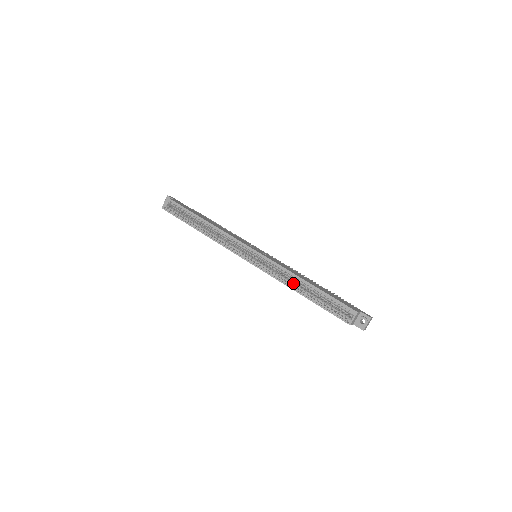
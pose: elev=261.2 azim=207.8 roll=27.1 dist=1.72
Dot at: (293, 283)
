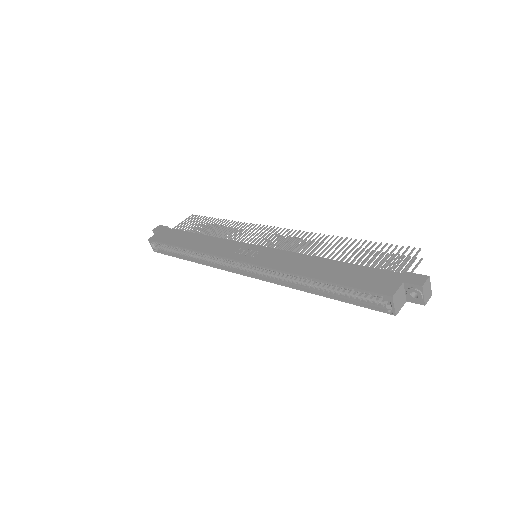
Dot at: (301, 283)
